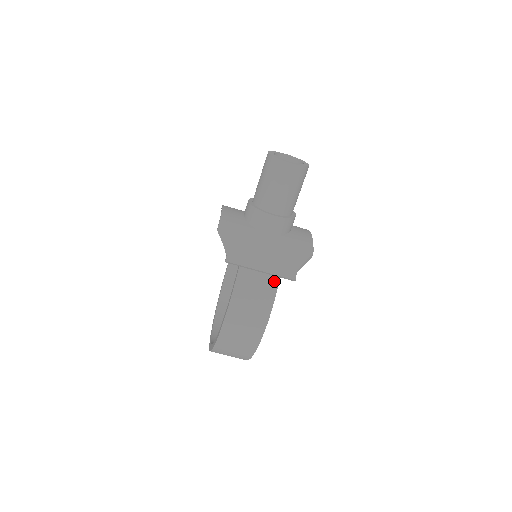
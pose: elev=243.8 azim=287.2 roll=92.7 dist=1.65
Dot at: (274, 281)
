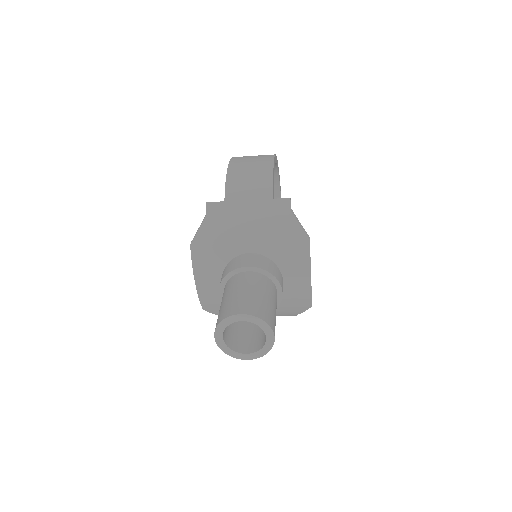
Dot at: occluded
